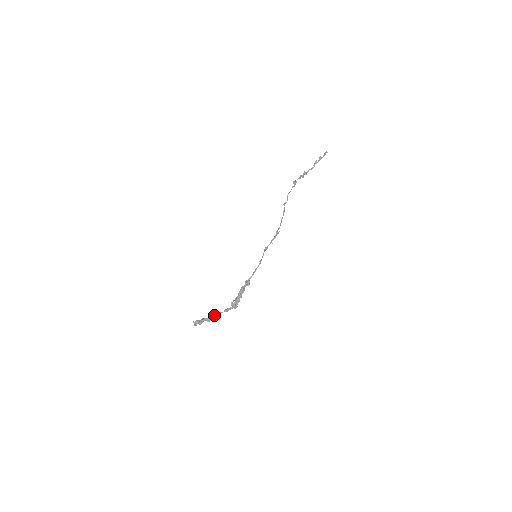
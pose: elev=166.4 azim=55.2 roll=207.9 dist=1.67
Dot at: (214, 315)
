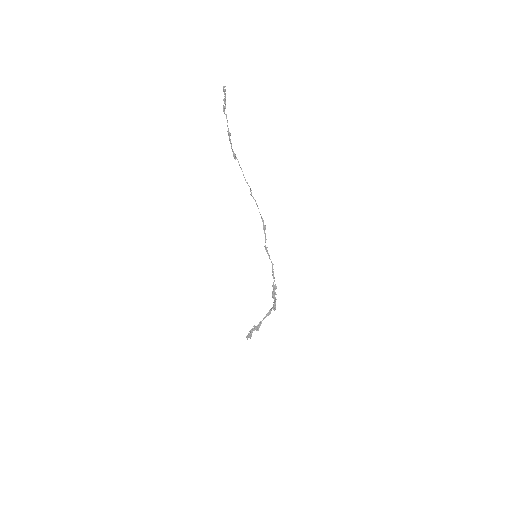
Dot at: occluded
